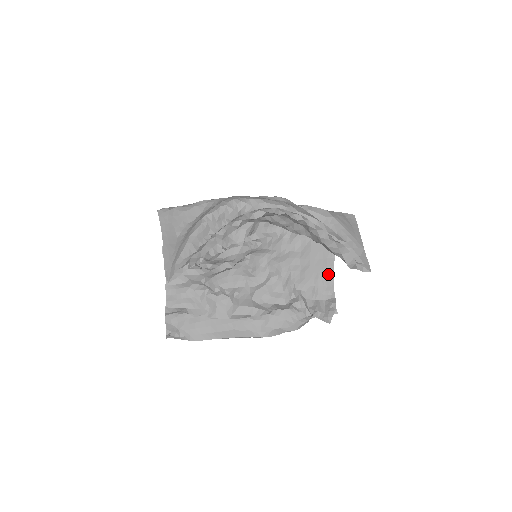
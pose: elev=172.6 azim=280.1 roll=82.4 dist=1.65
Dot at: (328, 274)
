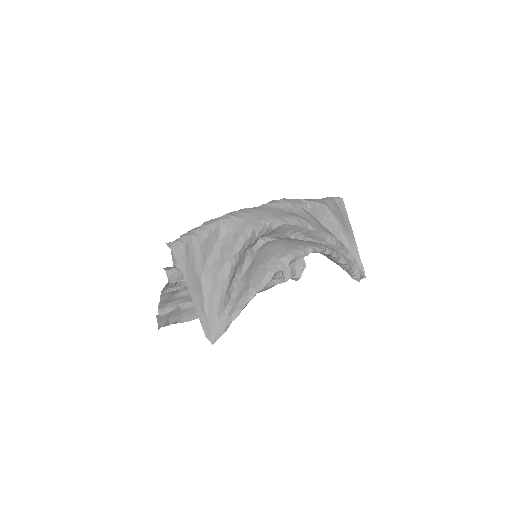
Dot at: occluded
